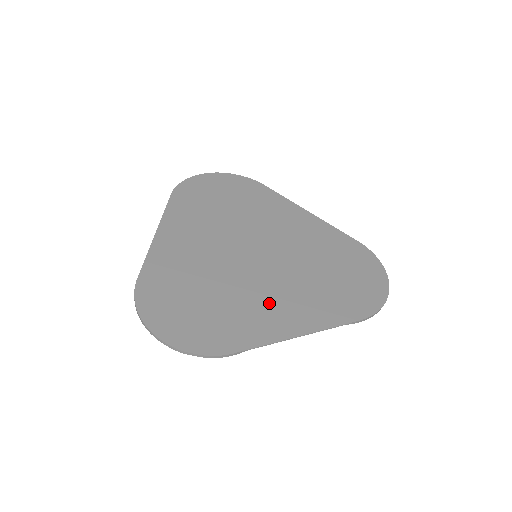
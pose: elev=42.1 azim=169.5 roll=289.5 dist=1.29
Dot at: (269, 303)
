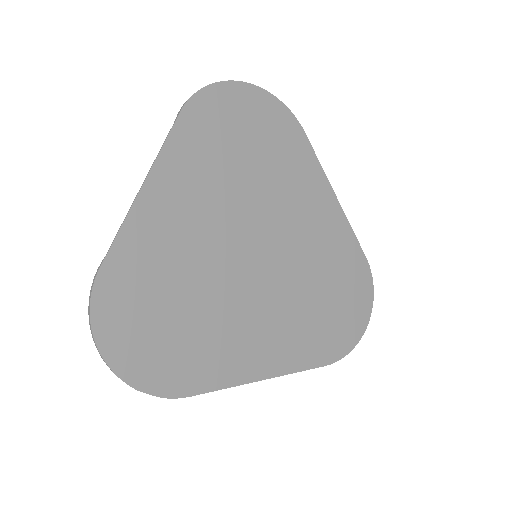
Dot at: (248, 332)
